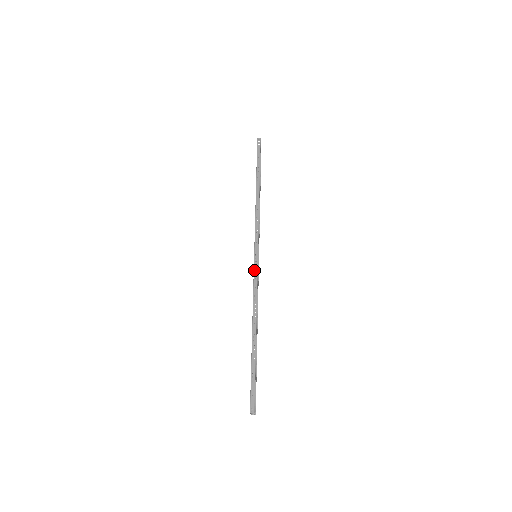
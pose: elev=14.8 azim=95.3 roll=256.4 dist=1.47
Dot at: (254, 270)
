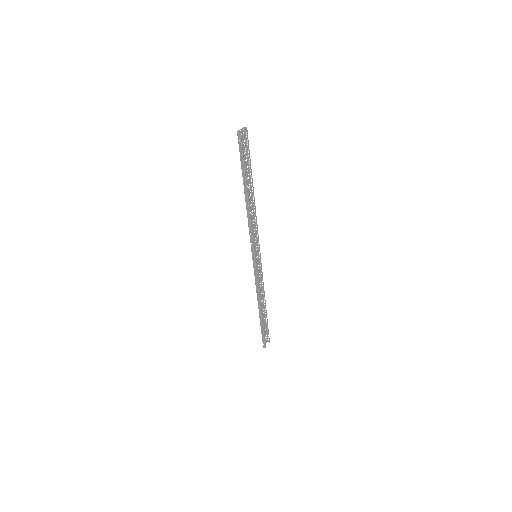
Dot at: (254, 271)
